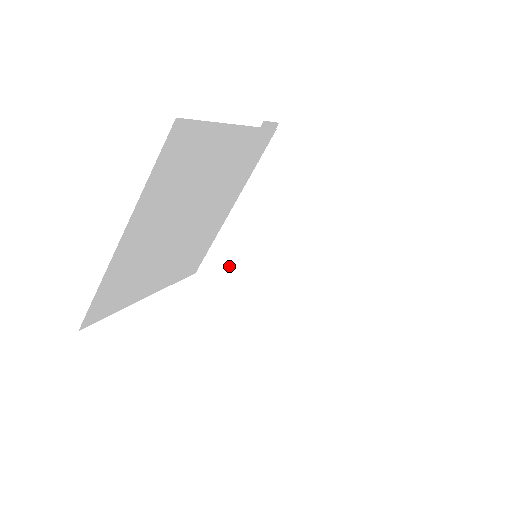
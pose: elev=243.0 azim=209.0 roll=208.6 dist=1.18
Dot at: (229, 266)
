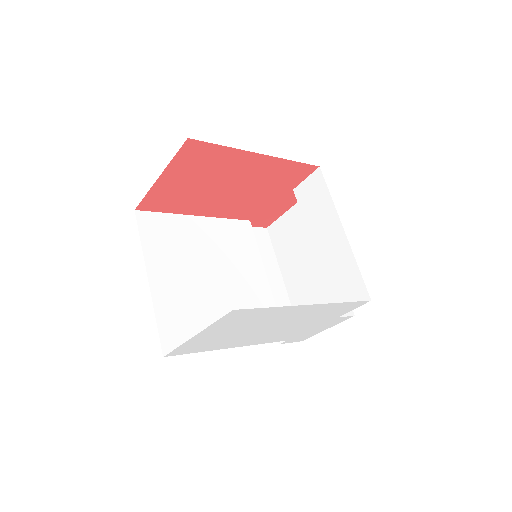
Dot at: occluded
